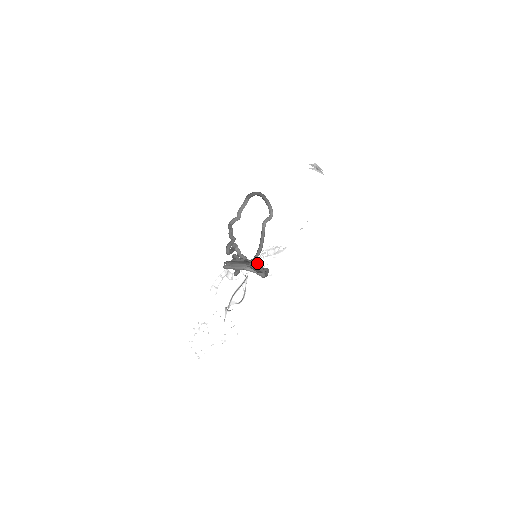
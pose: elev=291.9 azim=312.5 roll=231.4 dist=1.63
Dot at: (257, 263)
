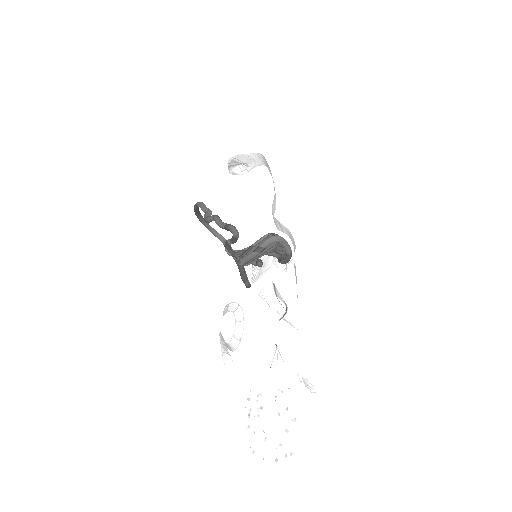
Dot at: occluded
